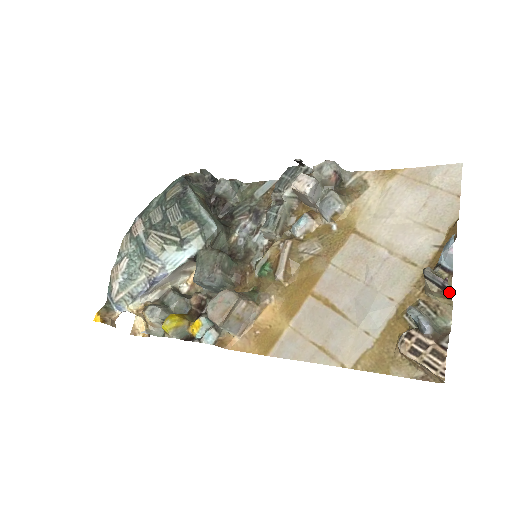
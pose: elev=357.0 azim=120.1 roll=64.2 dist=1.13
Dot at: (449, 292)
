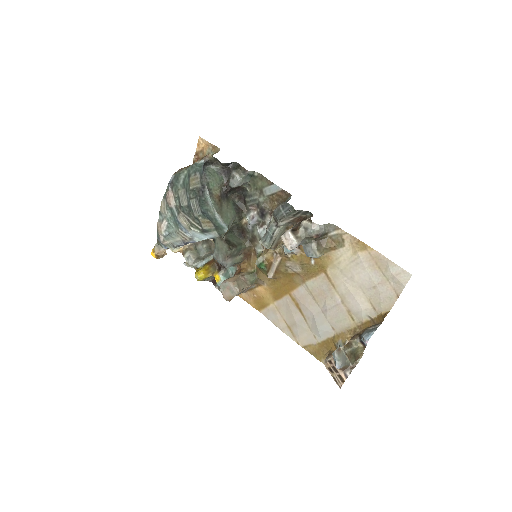
Dot at: occluded
